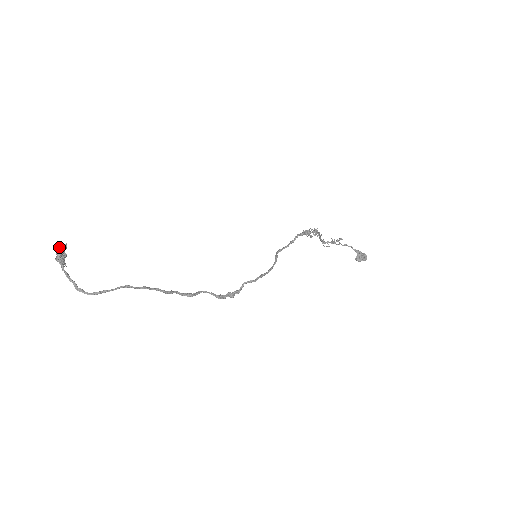
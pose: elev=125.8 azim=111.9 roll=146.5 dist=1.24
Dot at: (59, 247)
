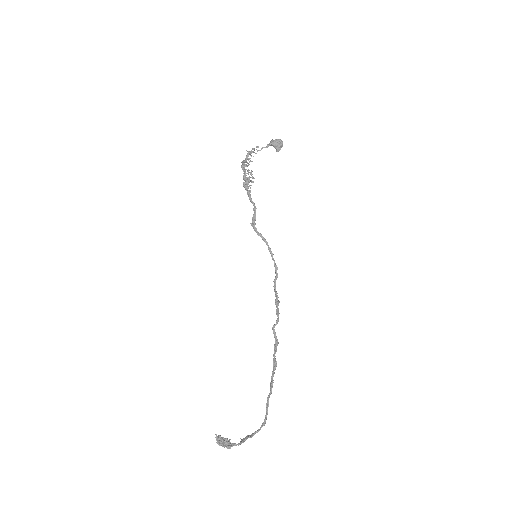
Dot at: (219, 443)
